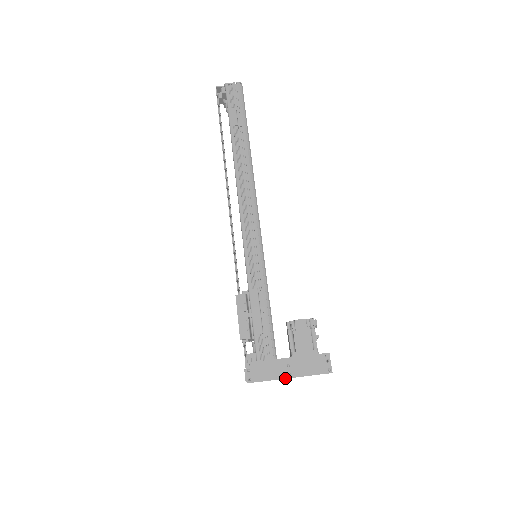
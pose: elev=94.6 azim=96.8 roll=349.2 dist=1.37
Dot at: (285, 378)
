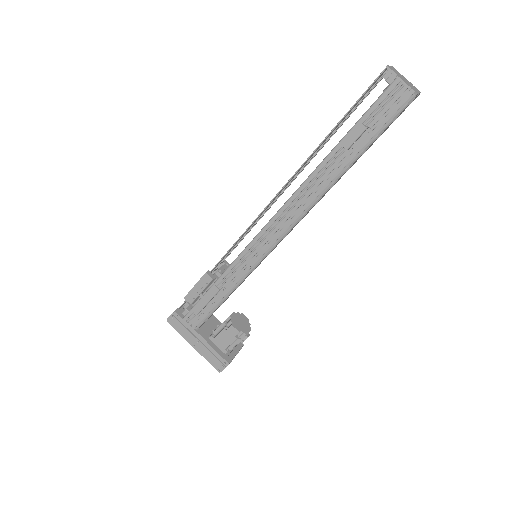
Dot at: (190, 344)
